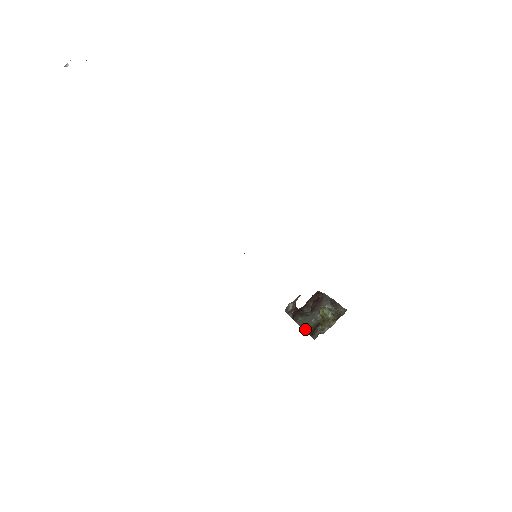
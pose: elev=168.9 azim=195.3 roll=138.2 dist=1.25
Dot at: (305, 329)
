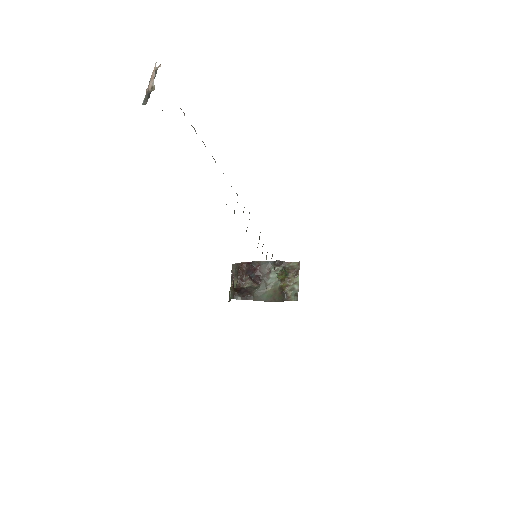
Dot at: (268, 300)
